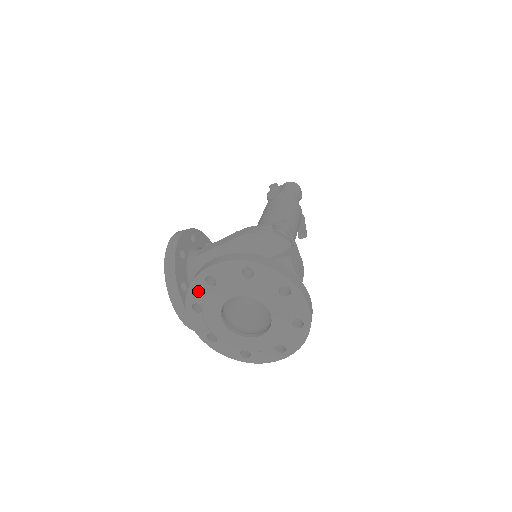
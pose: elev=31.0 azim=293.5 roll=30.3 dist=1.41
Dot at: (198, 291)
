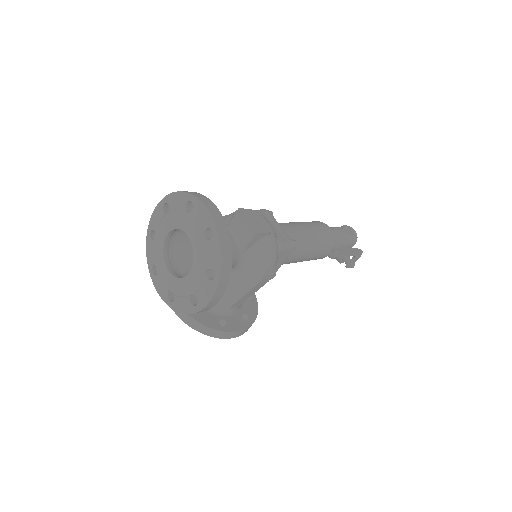
Dot at: (151, 252)
